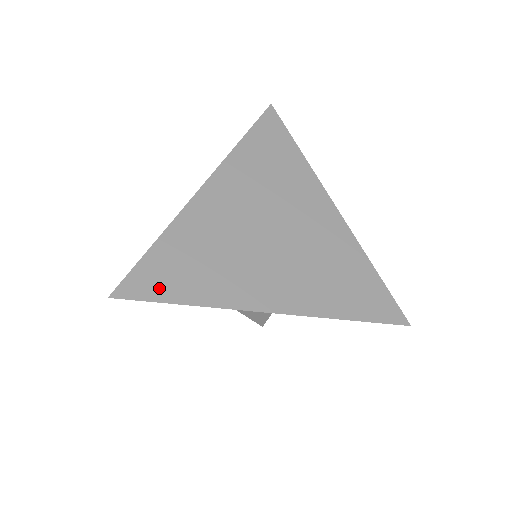
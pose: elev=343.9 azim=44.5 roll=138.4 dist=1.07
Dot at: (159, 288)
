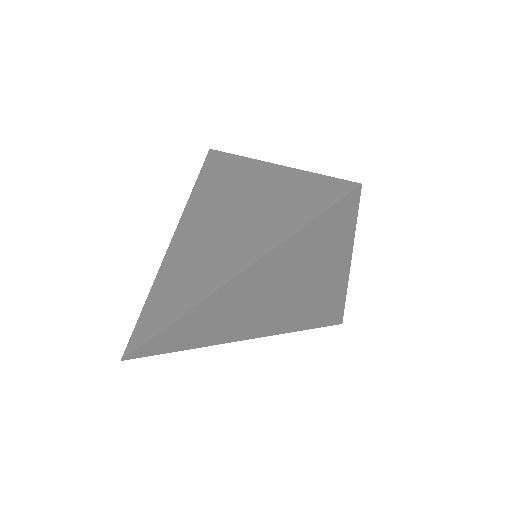
Dot at: (163, 349)
